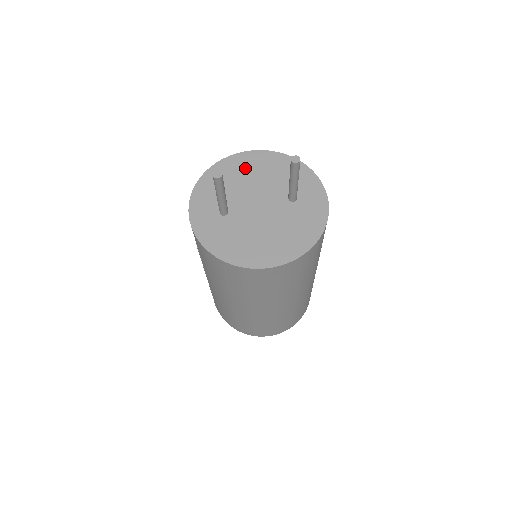
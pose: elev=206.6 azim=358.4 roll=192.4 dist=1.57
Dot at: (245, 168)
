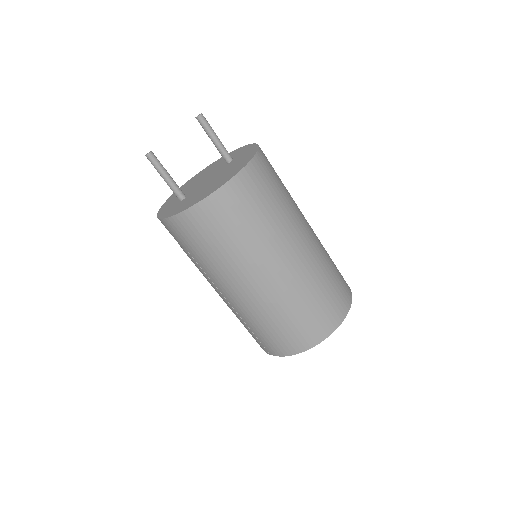
Dot at: (193, 181)
